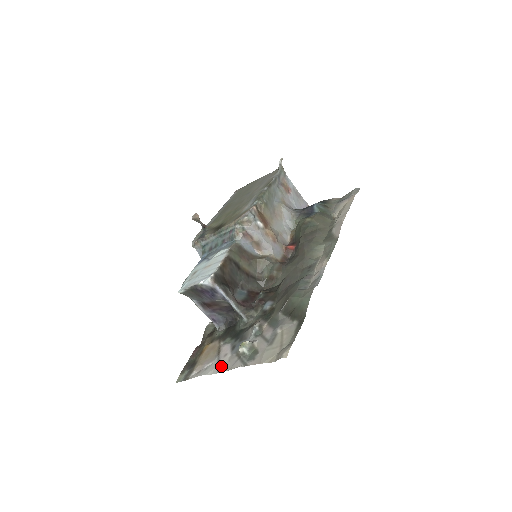
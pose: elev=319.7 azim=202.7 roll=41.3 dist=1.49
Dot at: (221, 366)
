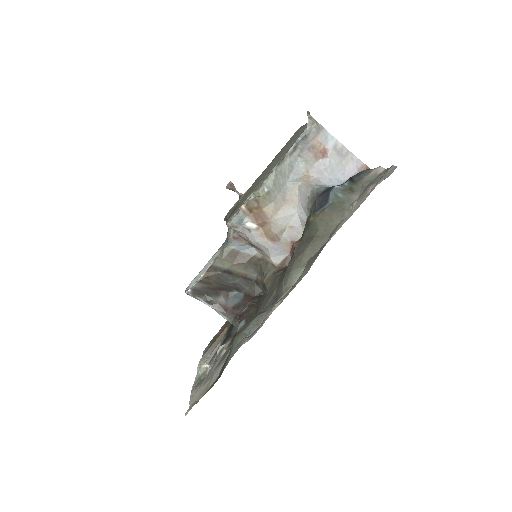
Dot at: occluded
